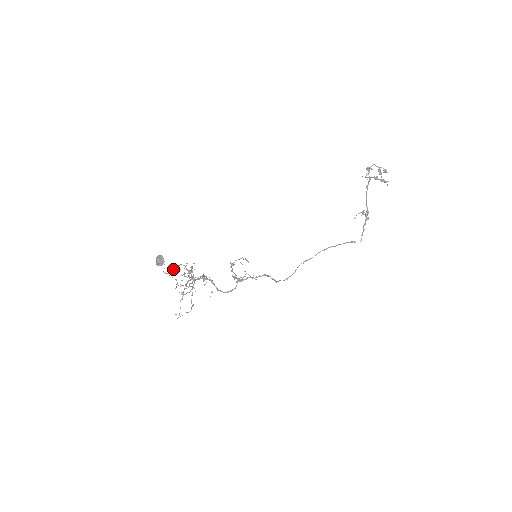
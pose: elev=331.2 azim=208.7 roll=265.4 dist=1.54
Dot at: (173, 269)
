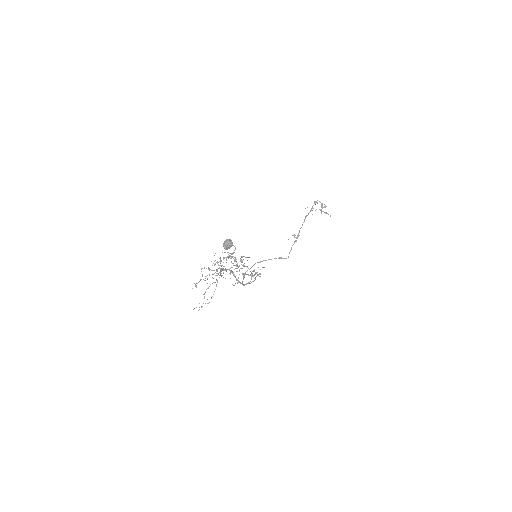
Dot at: (232, 254)
